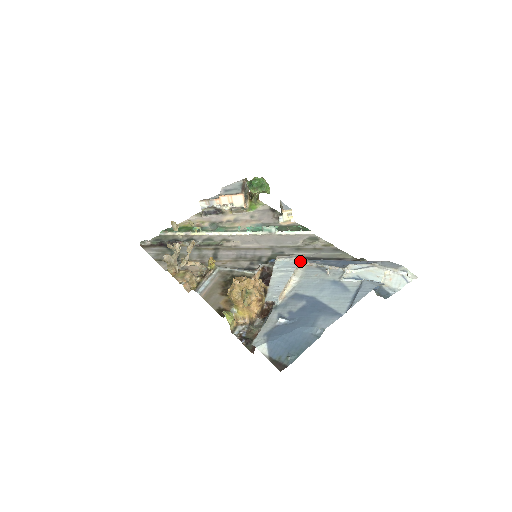
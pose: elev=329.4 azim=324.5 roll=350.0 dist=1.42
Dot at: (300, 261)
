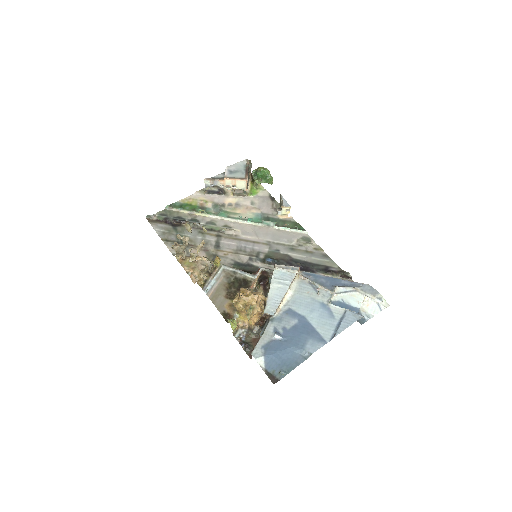
Dot at: (295, 274)
